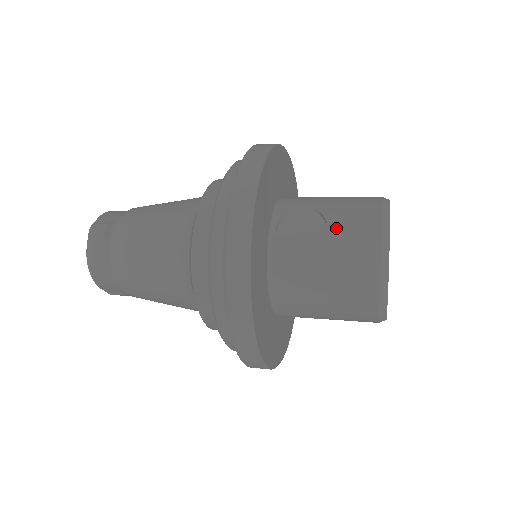
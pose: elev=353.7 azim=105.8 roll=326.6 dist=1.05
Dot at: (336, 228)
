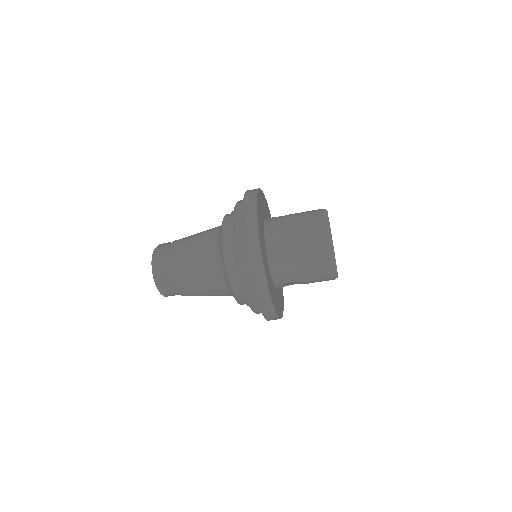
Dot at: occluded
